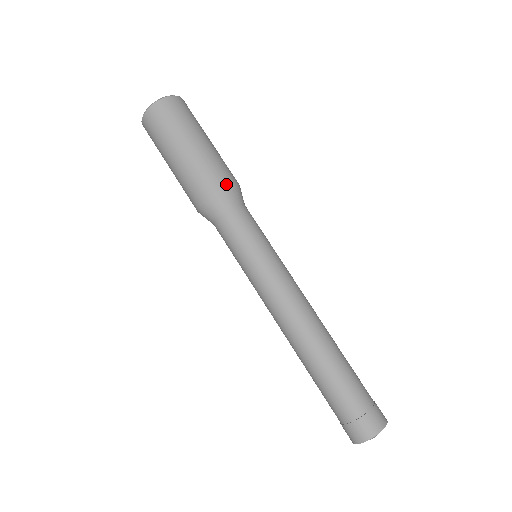
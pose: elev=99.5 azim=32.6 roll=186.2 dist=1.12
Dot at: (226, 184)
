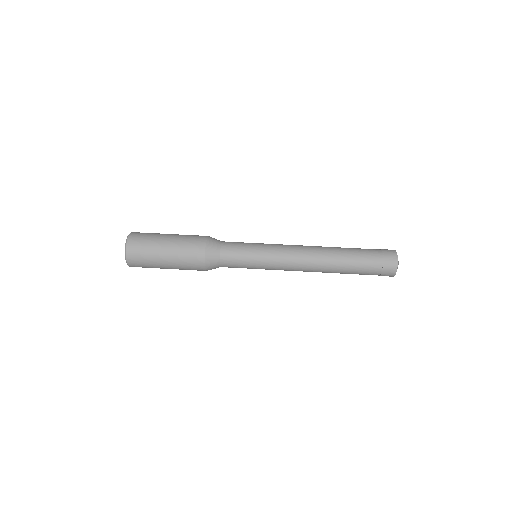
Dot at: (206, 237)
